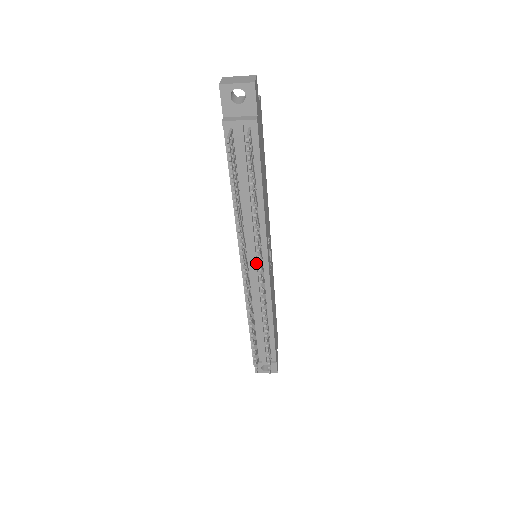
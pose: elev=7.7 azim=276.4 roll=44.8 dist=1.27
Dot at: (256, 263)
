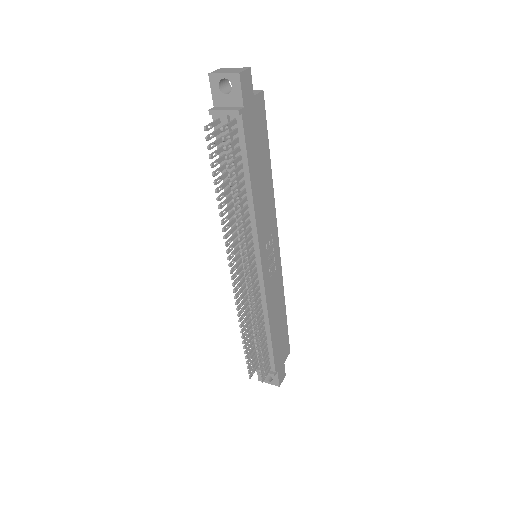
Dot at: occluded
